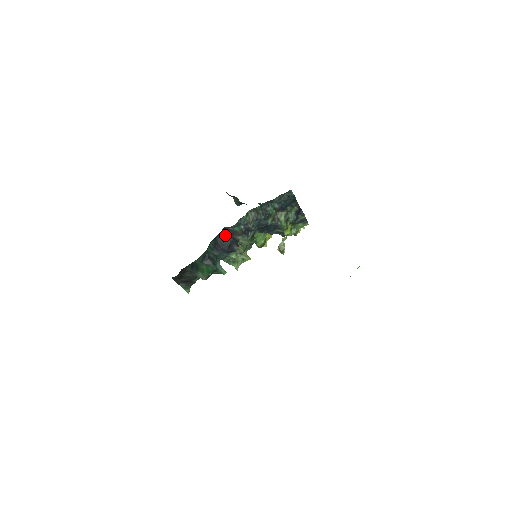
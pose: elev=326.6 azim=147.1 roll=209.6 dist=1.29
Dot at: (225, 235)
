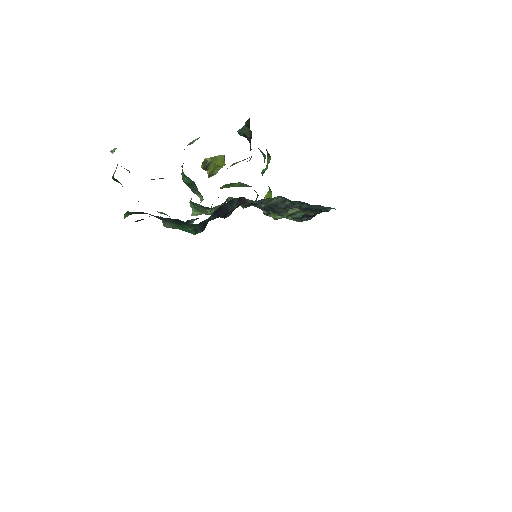
Dot at: (235, 202)
